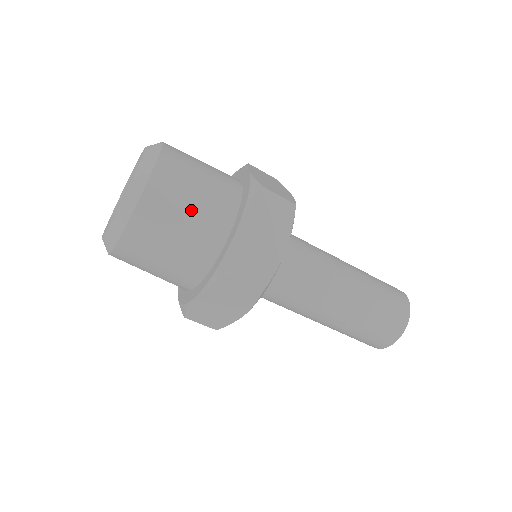
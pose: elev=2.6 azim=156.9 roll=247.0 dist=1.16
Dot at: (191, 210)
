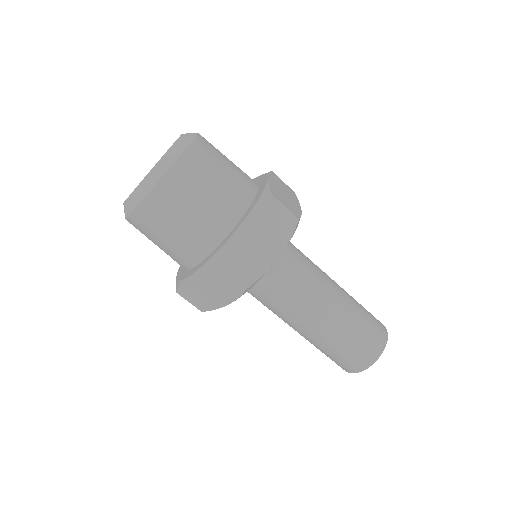
Dot at: (204, 199)
